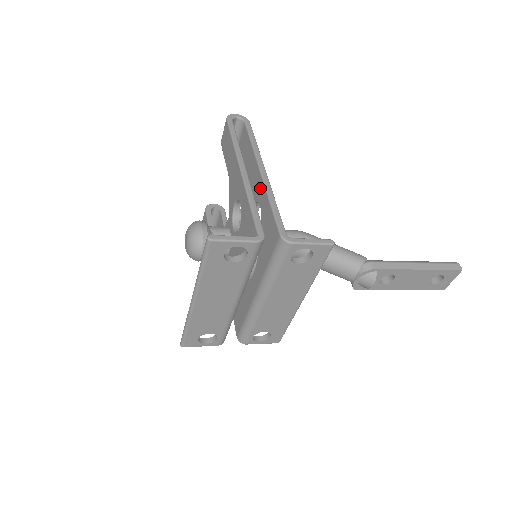
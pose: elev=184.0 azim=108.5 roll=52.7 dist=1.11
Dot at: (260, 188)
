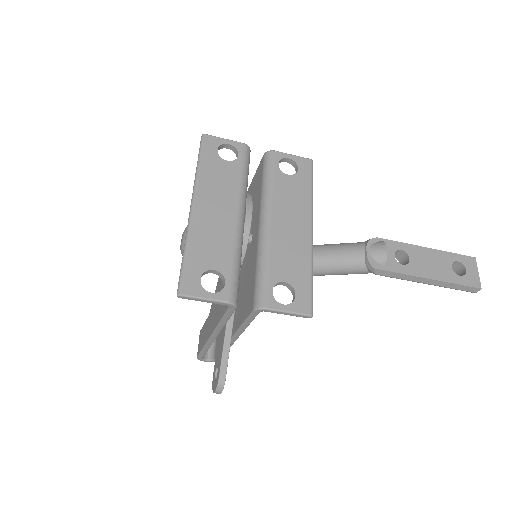
Dot at: occluded
